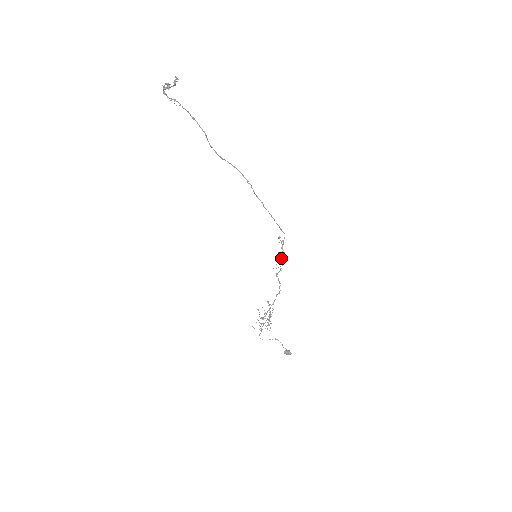
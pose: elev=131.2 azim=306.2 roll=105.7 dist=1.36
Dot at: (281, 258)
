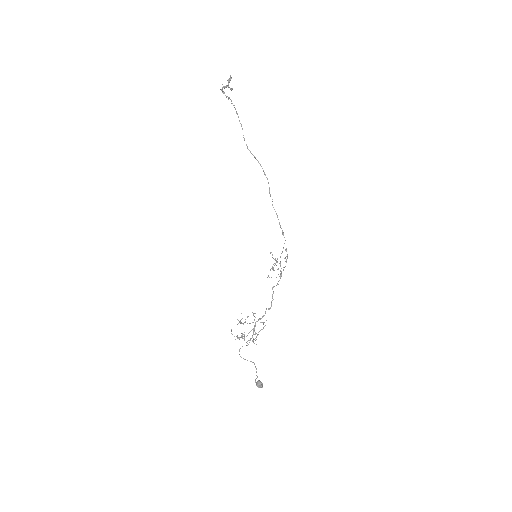
Dot at: (275, 263)
